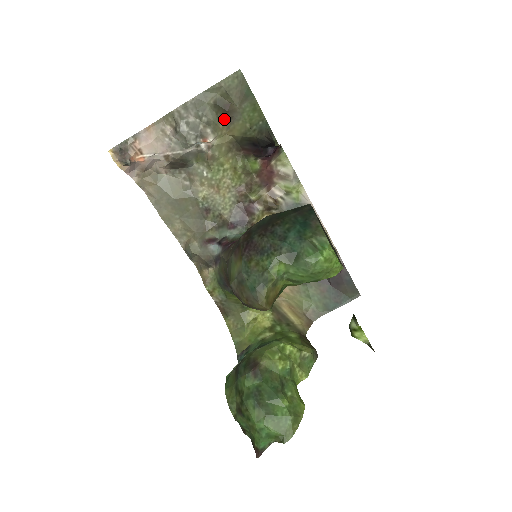
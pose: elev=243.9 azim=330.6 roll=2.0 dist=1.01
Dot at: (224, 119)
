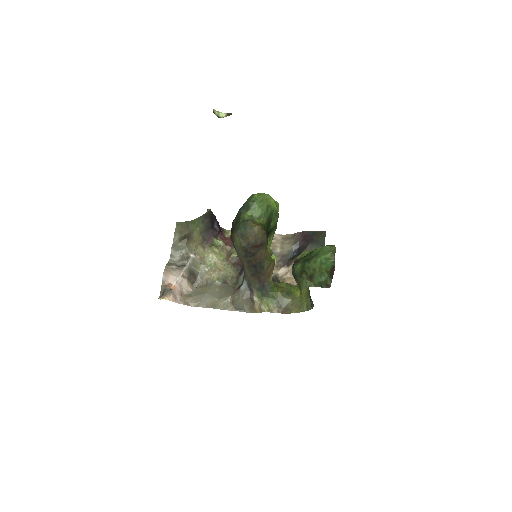
Dot at: (190, 241)
